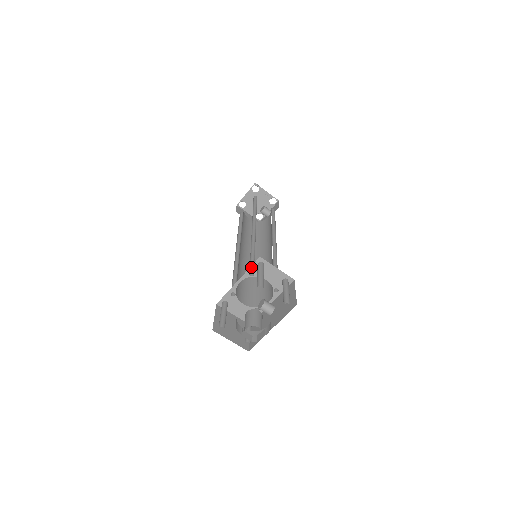
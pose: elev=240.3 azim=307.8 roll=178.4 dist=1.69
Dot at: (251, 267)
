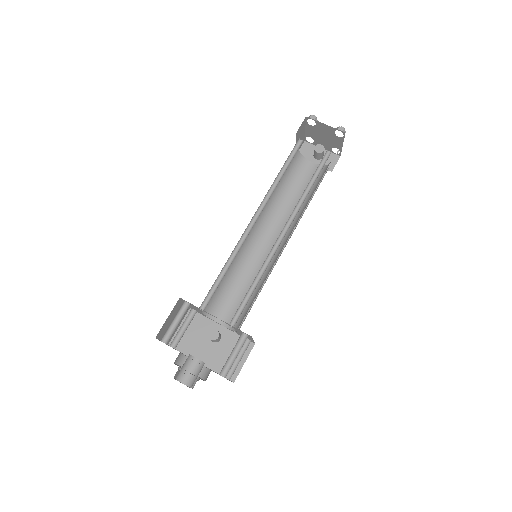
Dot at: occluded
